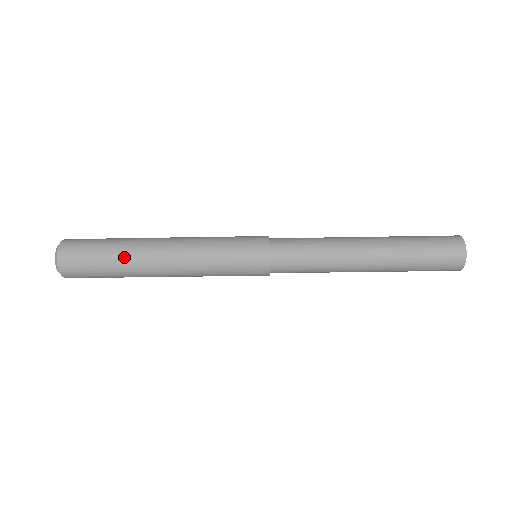
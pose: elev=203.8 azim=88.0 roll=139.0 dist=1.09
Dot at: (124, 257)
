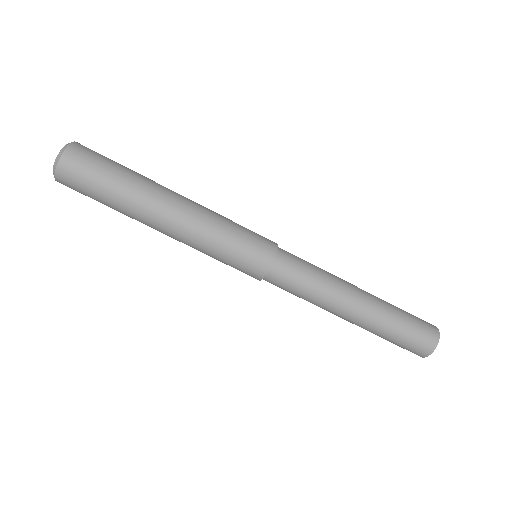
Dot at: (135, 187)
